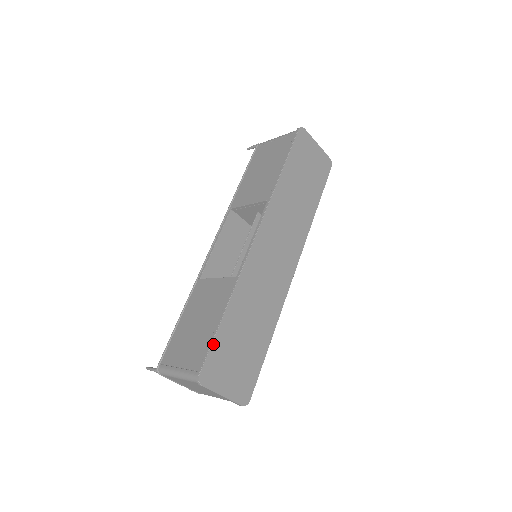
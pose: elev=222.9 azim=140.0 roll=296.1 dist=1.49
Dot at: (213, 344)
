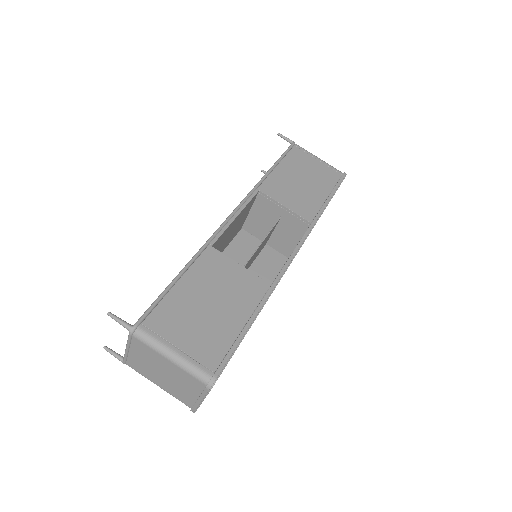
Dot at: occluded
